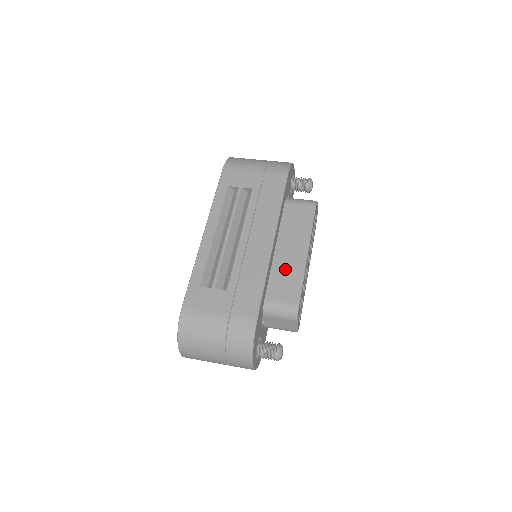
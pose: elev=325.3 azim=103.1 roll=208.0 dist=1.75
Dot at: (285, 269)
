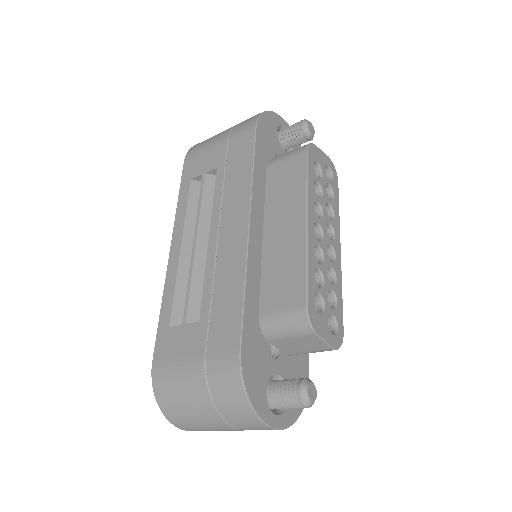
Dot at: (279, 259)
